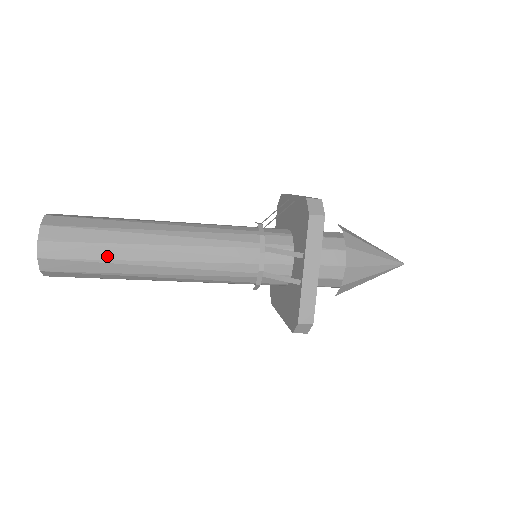
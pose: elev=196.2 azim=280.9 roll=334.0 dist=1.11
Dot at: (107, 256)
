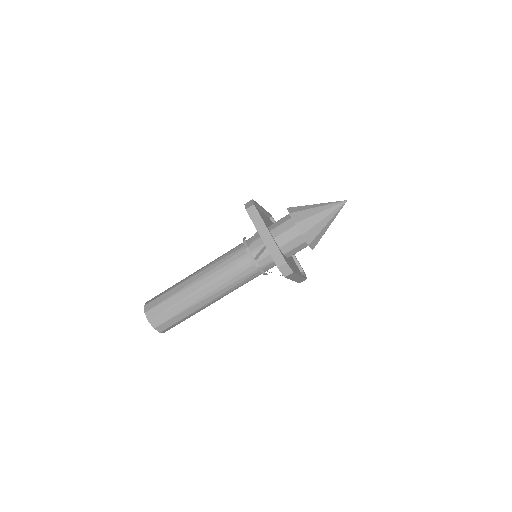
Dot at: occluded
